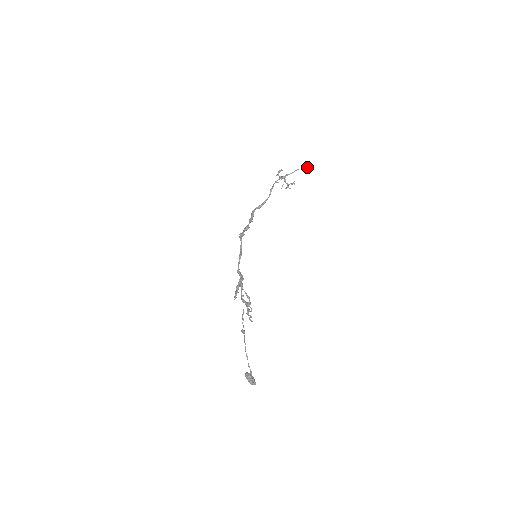
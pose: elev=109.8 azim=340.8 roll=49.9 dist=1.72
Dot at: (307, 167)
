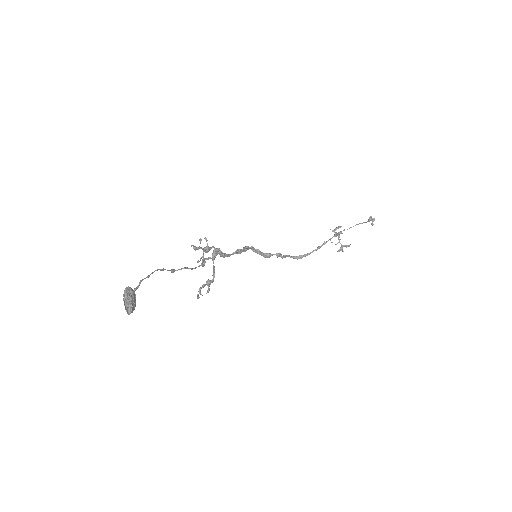
Dot at: (369, 218)
